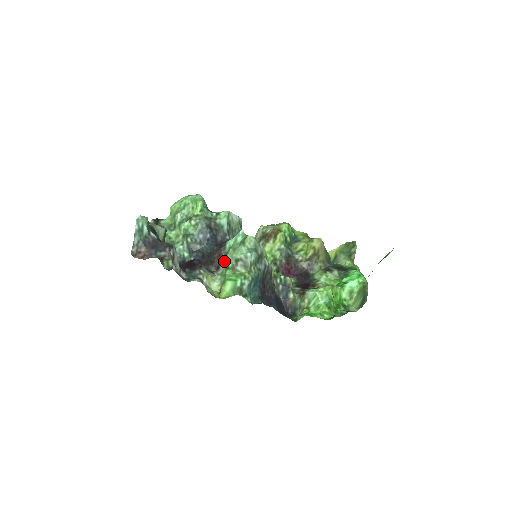
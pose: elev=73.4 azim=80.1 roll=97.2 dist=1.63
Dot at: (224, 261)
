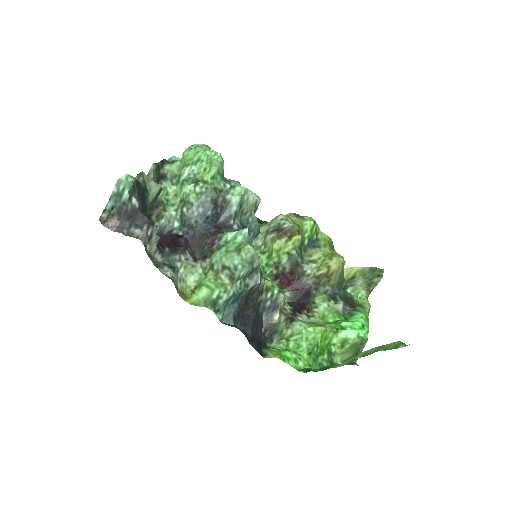
Dot at: (212, 257)
